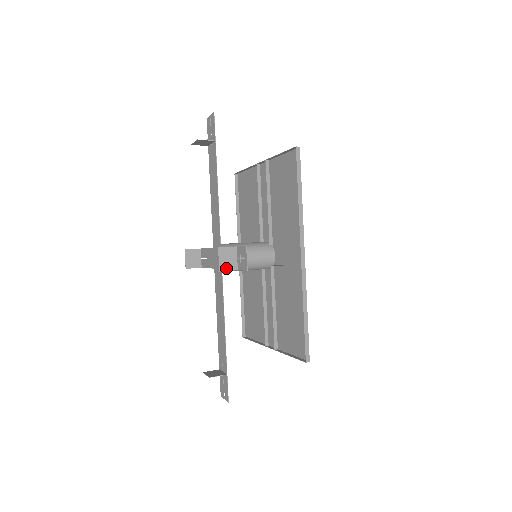
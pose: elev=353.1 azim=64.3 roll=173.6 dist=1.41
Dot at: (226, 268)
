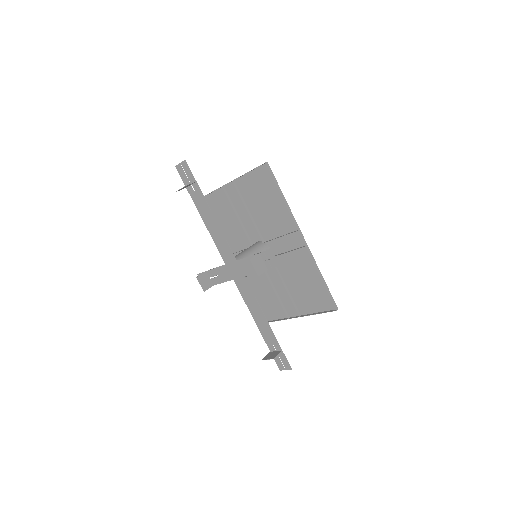
Dot at: (261, 272)
